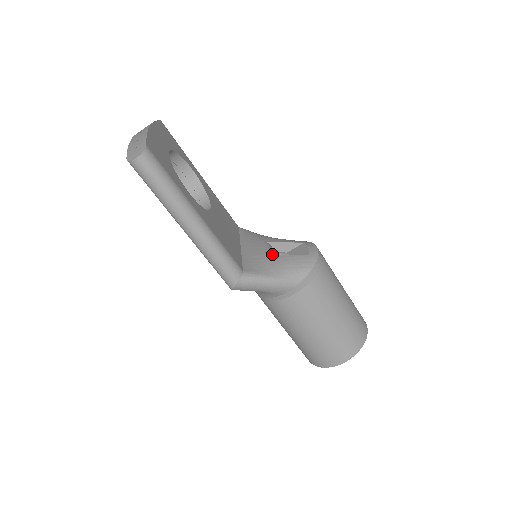
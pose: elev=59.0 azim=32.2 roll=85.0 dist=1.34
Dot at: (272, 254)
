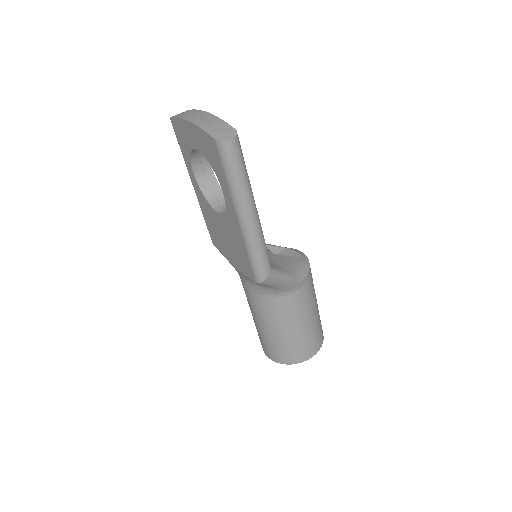
Dot at: (276, 254)
